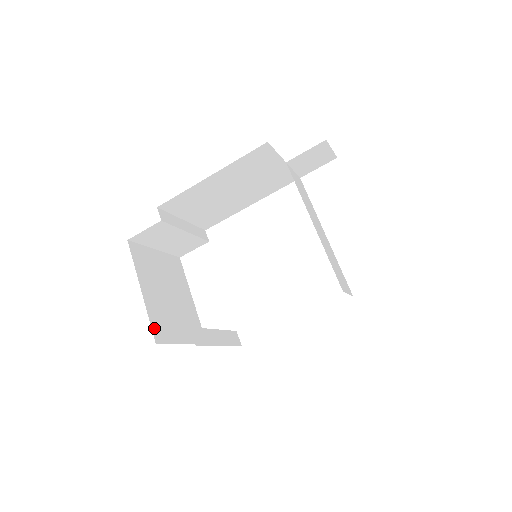
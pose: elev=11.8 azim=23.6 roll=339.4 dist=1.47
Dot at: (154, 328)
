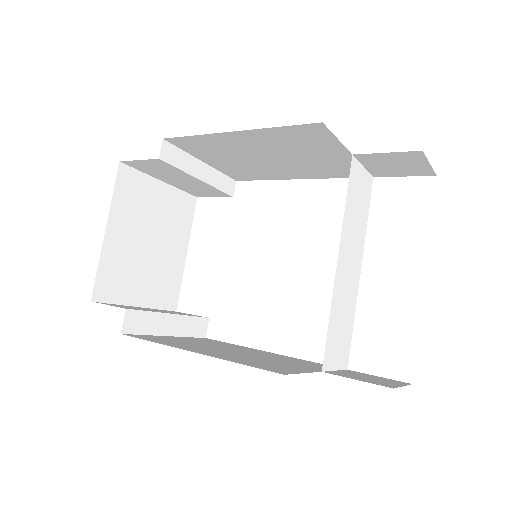
Dot at: (99, 282)
